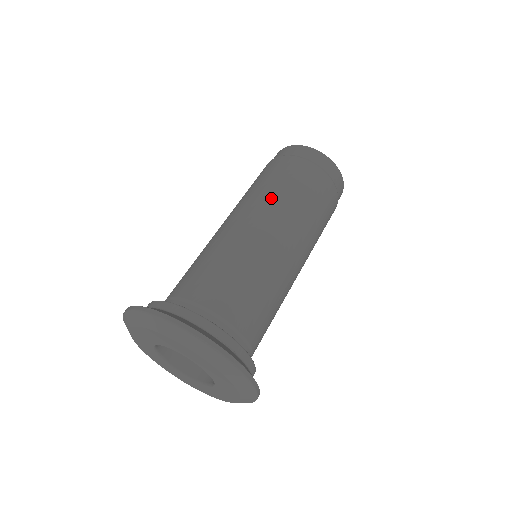
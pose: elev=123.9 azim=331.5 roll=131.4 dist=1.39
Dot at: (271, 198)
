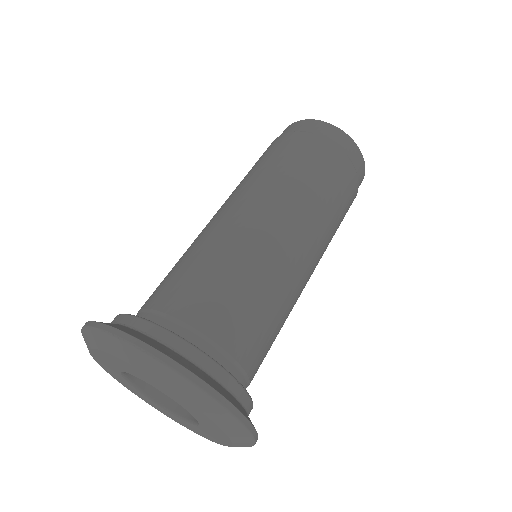
Dot at: (244, 182)
